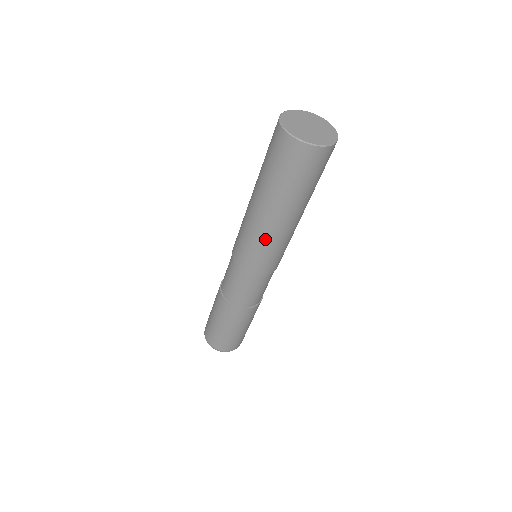
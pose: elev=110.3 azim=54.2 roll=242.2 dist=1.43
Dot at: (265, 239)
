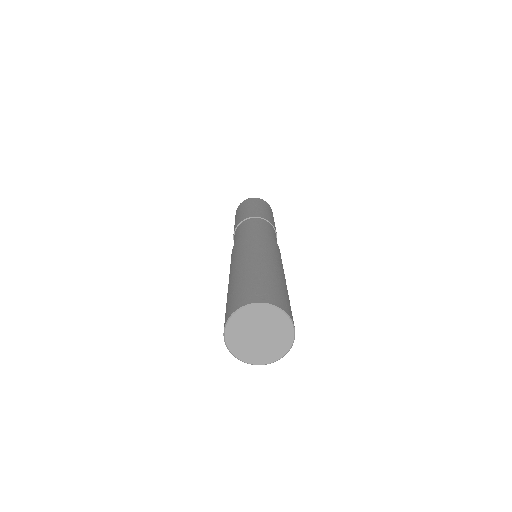
Dot at: occluded
